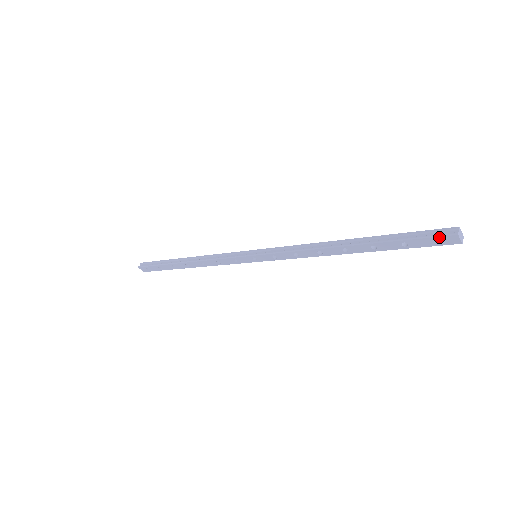
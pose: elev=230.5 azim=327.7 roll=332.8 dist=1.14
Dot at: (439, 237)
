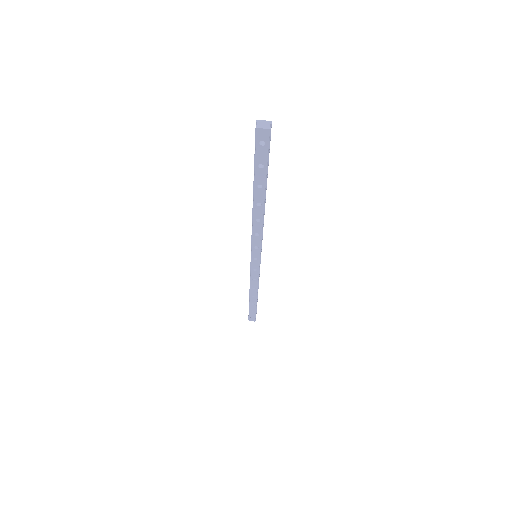
Dot at: (256, 141)
